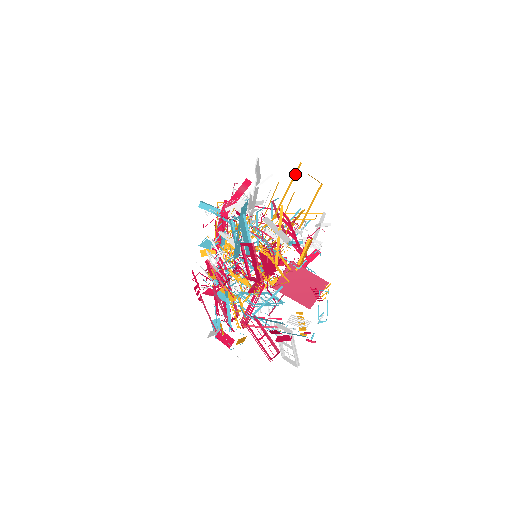
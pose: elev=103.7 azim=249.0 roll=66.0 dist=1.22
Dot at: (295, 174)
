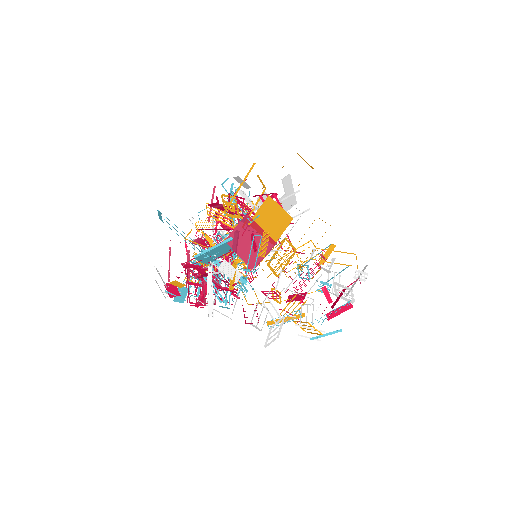
Dot at: occluded
